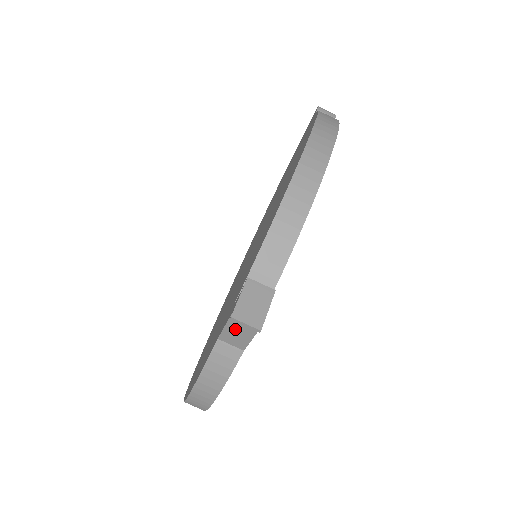
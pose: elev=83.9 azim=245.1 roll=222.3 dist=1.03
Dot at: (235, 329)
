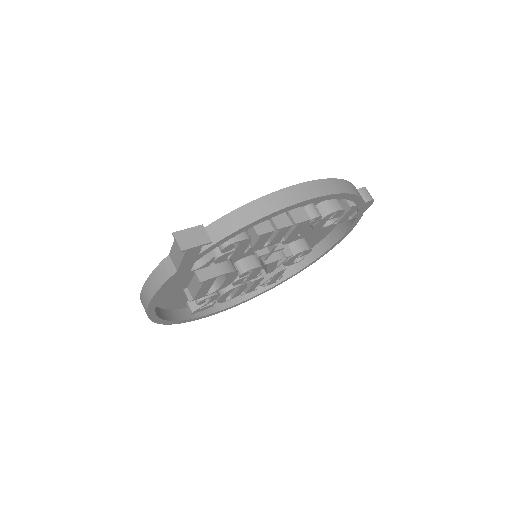
Dot at: (176, 249)
